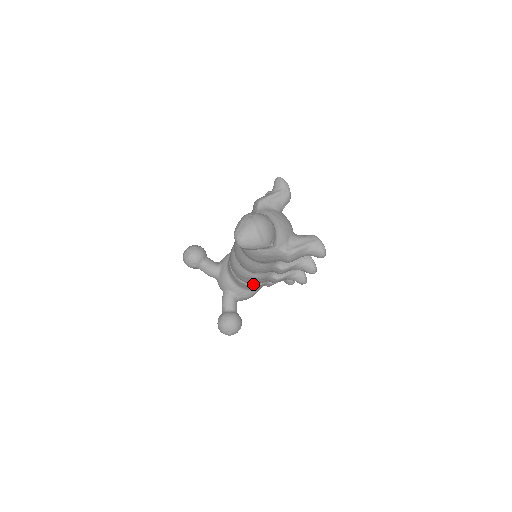
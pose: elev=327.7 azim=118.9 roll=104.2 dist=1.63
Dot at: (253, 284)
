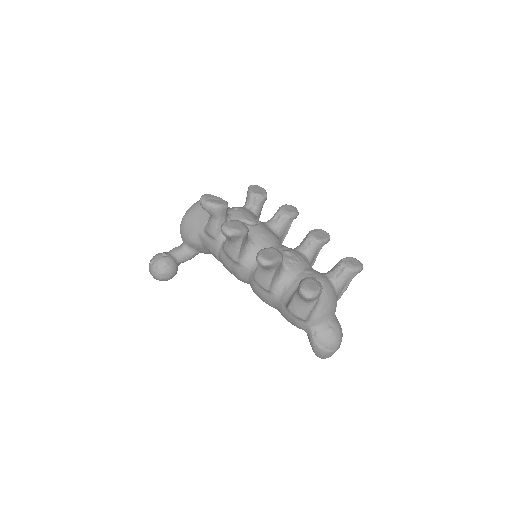
Dot at: occluded
